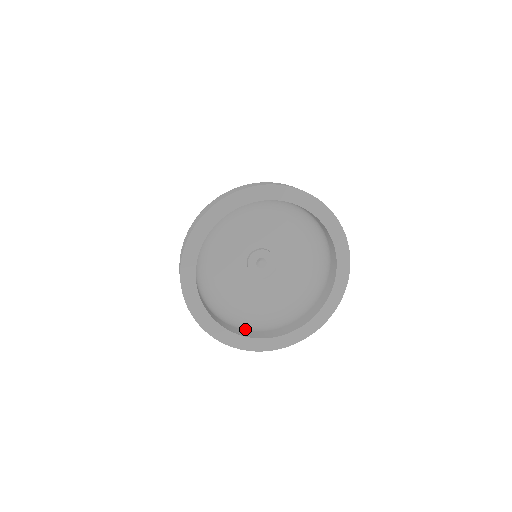
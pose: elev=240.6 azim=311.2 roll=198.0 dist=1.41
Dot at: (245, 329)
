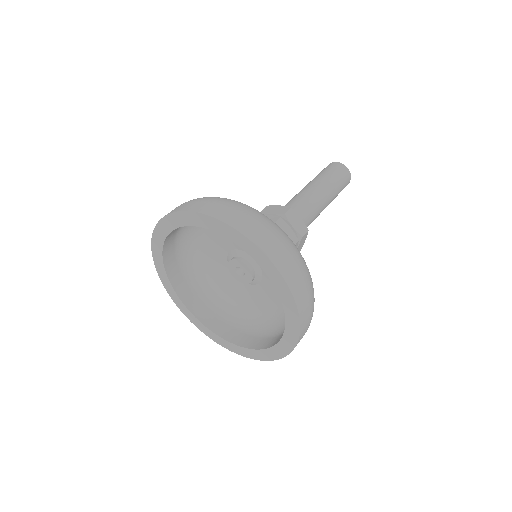
Dot at: (193, 290)
